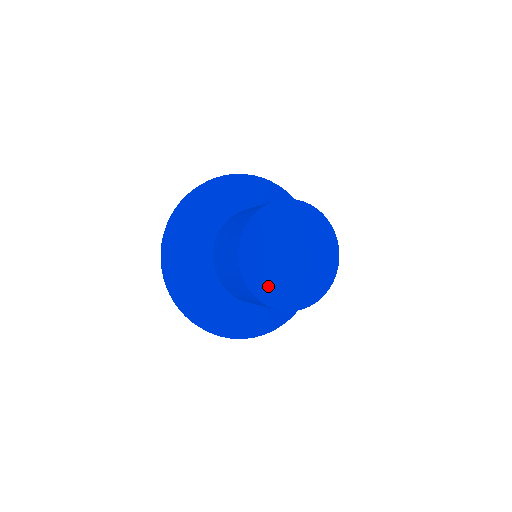
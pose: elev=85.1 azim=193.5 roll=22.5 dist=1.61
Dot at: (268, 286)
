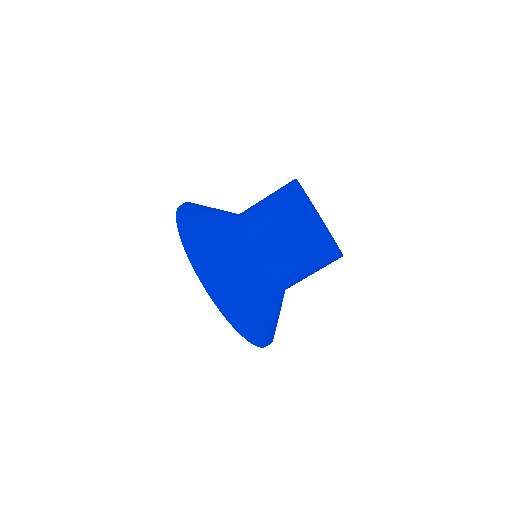
Dot at: occluded
